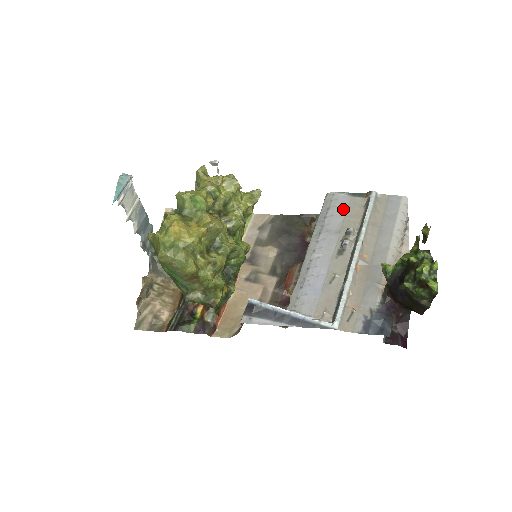
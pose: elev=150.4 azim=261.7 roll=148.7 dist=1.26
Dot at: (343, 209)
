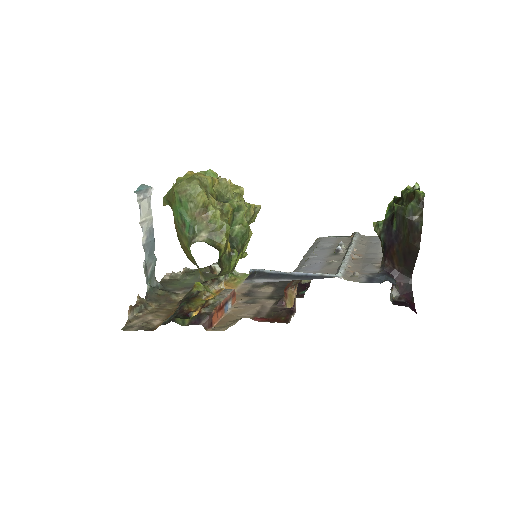
Dot at: (332, 241)
